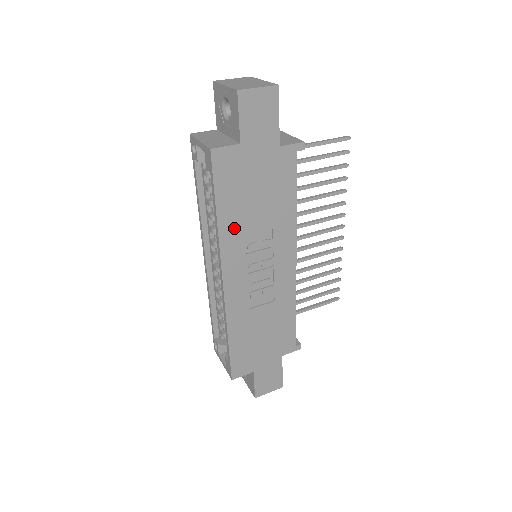
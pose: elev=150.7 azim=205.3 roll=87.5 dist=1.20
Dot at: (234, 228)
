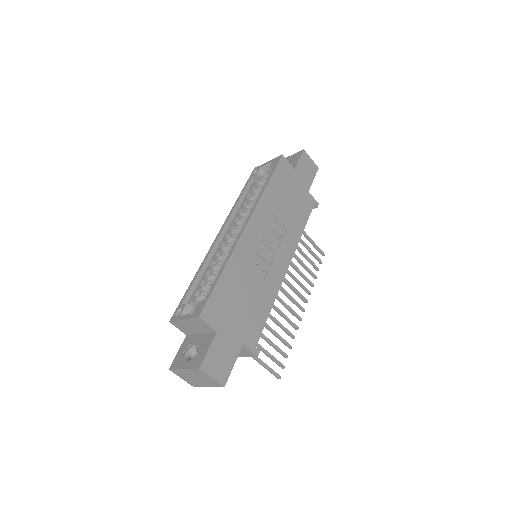
Dot at: (270, 202)
